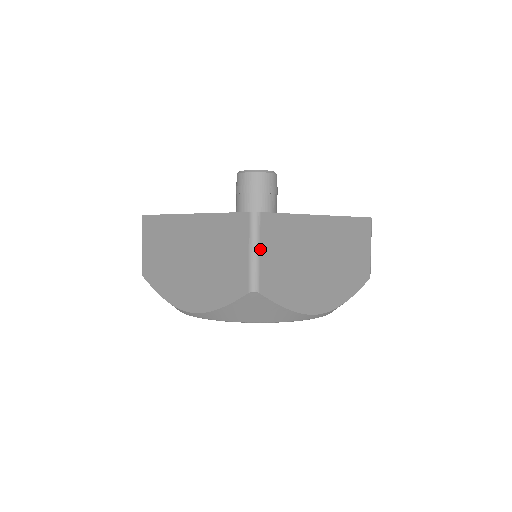
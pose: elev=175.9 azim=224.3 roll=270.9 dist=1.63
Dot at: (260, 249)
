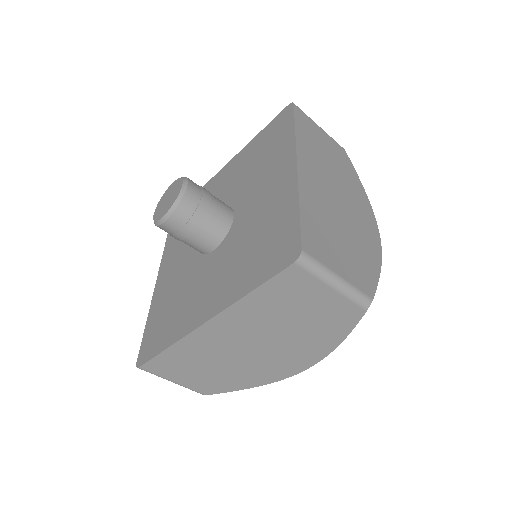
Dot at: (171, 380)
